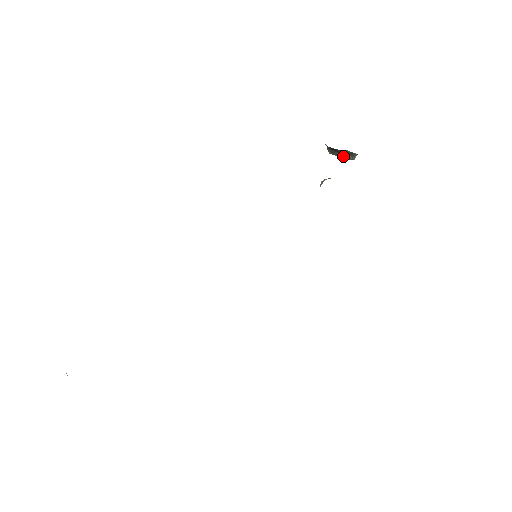
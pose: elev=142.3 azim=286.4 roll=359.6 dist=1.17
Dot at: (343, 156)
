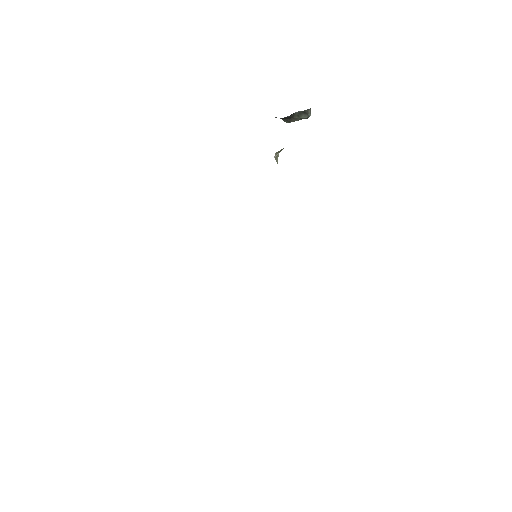
Dot at: (299, 119)
